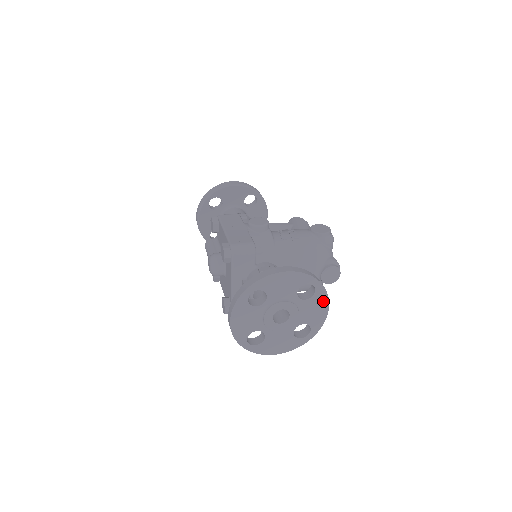
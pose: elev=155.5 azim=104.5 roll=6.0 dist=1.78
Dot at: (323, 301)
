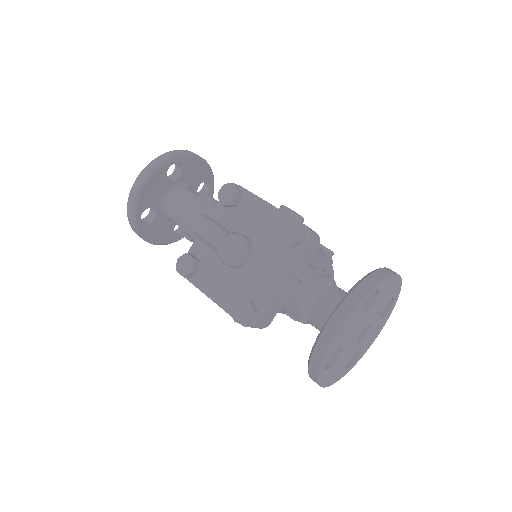
Dot at: (383, 324)
